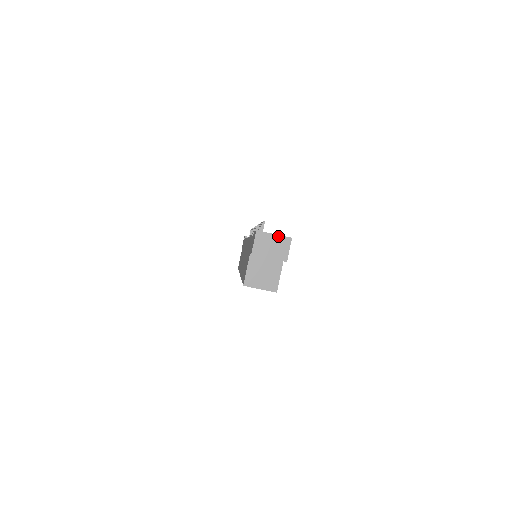
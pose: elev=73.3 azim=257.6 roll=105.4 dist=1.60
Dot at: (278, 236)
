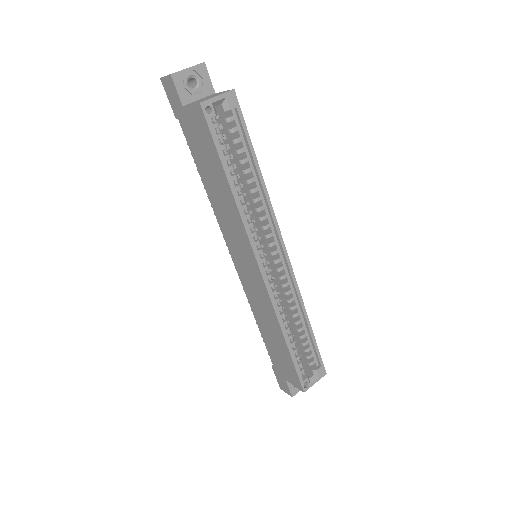
Dot at: occluded
